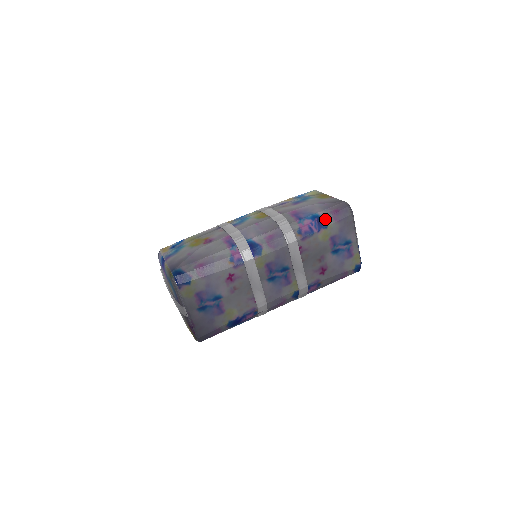
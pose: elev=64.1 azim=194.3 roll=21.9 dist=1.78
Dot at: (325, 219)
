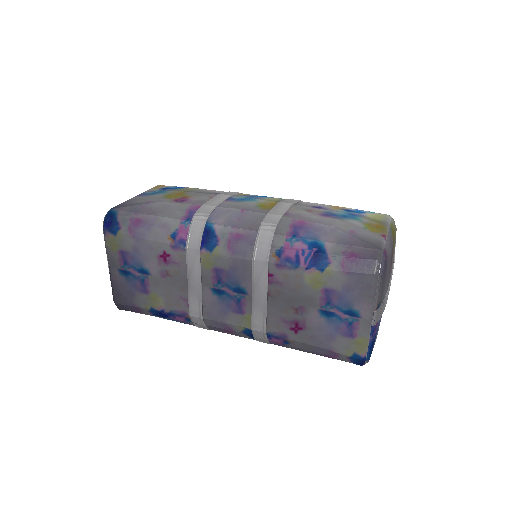
Dot at: (328, 257)
